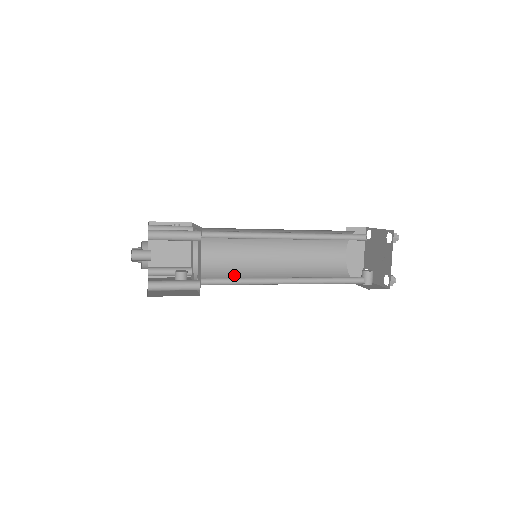
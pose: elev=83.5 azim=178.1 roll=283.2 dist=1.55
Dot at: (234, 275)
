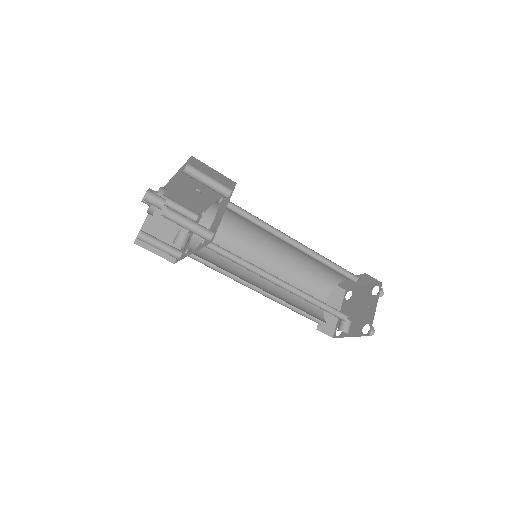
Dot at: (226, 269)
